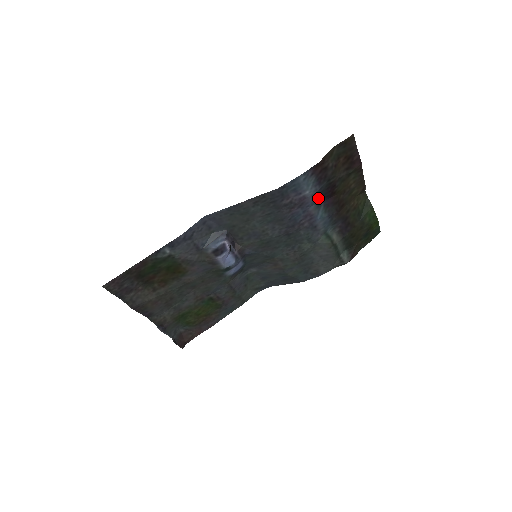
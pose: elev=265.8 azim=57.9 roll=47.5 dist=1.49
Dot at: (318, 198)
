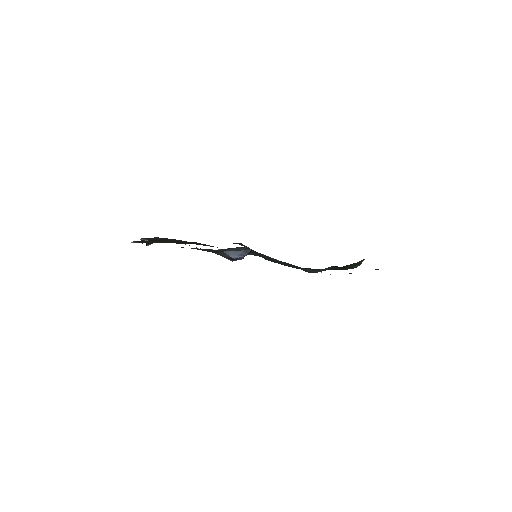
Dot at: occluded
